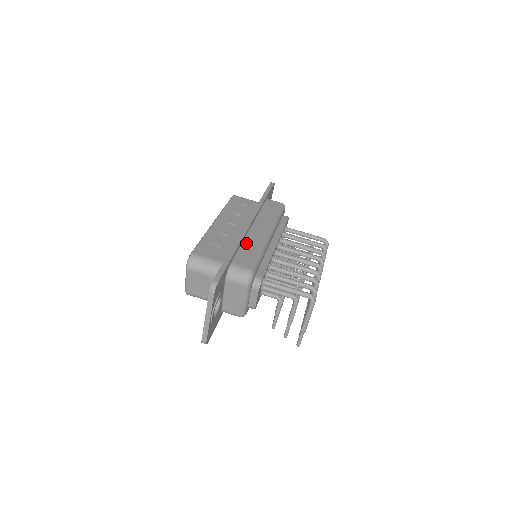
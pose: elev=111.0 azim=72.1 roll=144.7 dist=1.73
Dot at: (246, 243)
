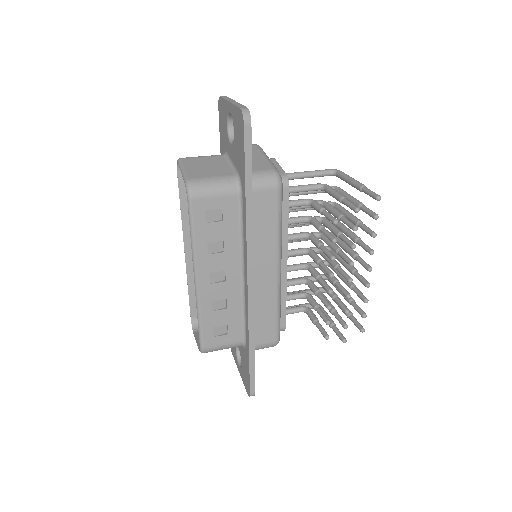
Dot at: occluded
